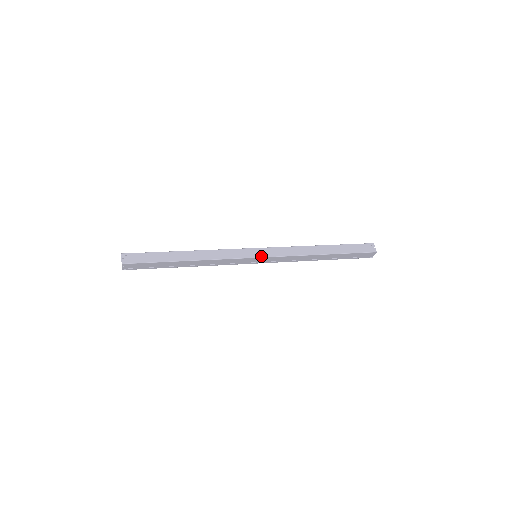
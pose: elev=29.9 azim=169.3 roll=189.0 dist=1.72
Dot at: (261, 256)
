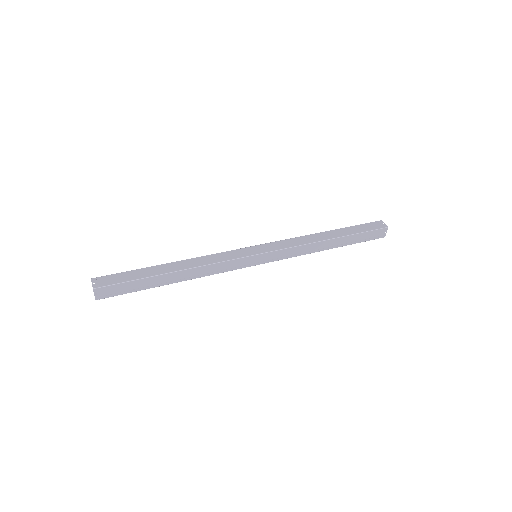
Dot at: (262, 252)
